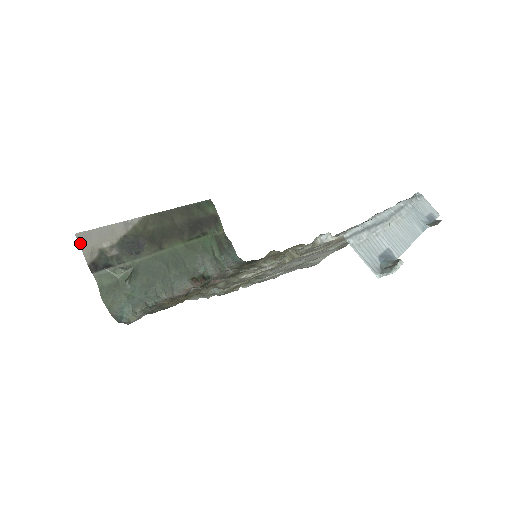
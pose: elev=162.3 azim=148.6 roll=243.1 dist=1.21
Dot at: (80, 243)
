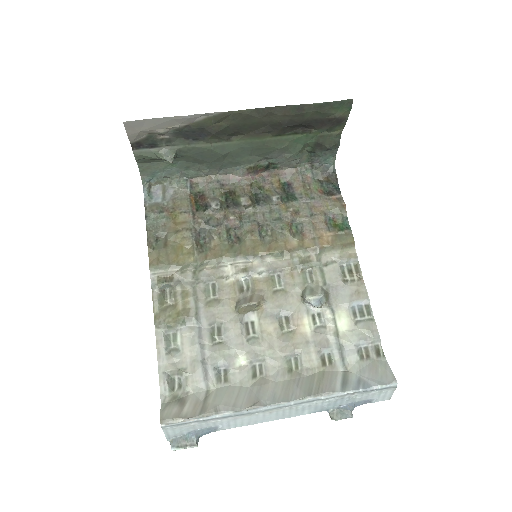
Dot at: (127, 129)
